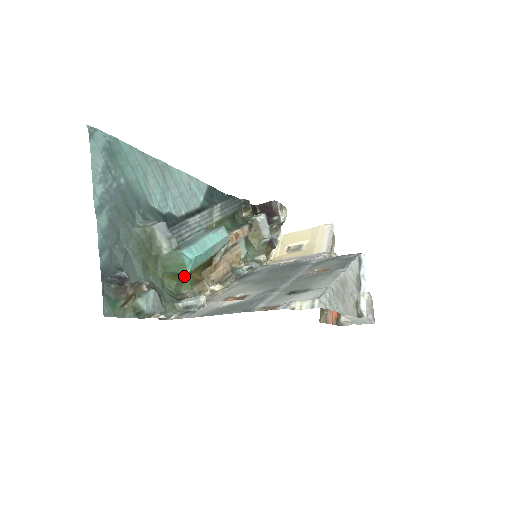
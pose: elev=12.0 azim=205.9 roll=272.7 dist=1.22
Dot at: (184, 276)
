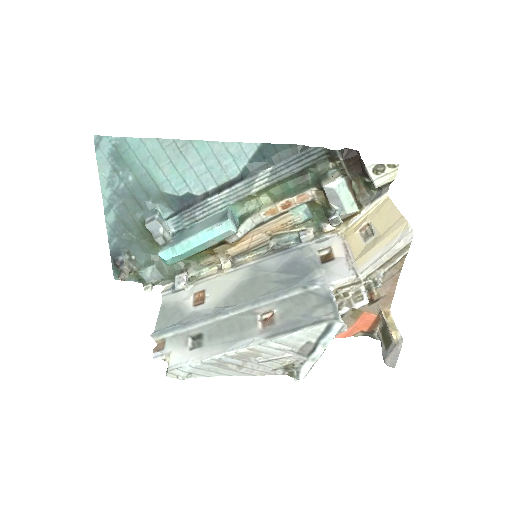
Dot at: occluded
